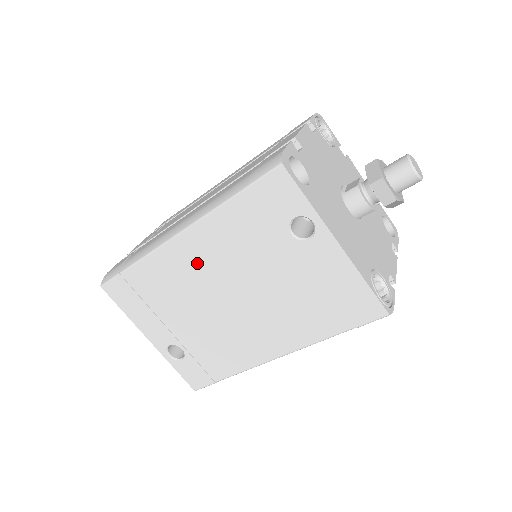
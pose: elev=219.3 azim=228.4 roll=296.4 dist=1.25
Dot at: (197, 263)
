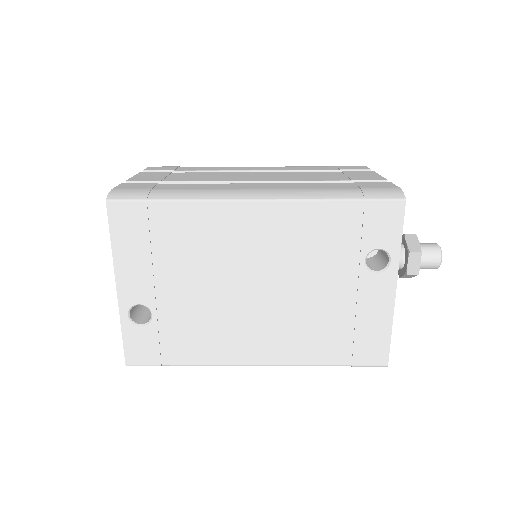
Dot at: (252, 238)
